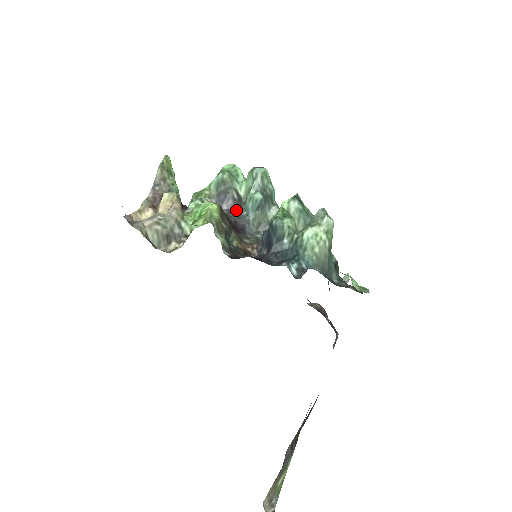
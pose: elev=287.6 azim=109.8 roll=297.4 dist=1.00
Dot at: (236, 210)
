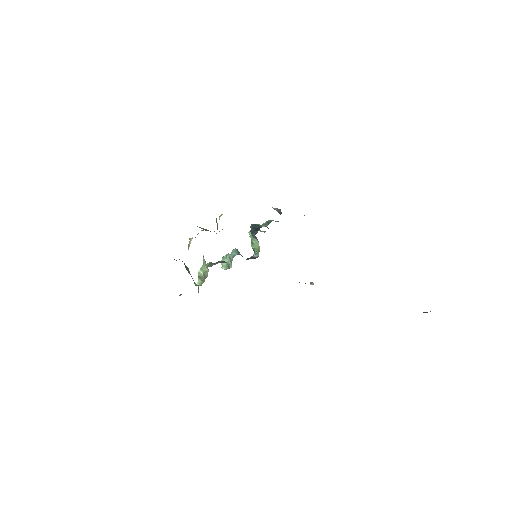
Dot at: occluded
